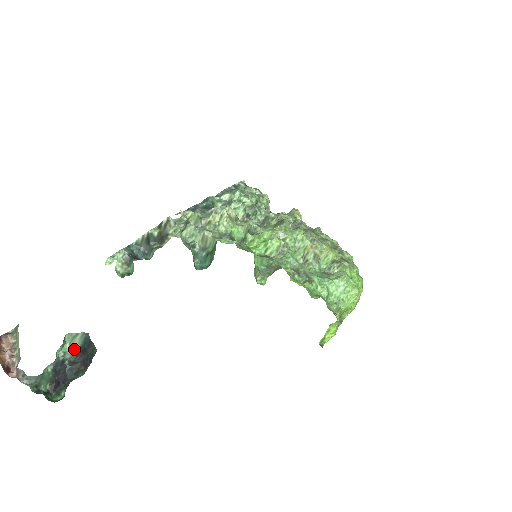
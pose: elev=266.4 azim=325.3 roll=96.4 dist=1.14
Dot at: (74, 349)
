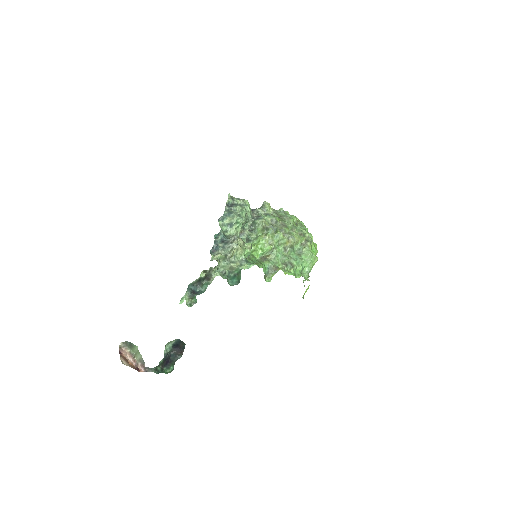
Dot at: (170, 346)
